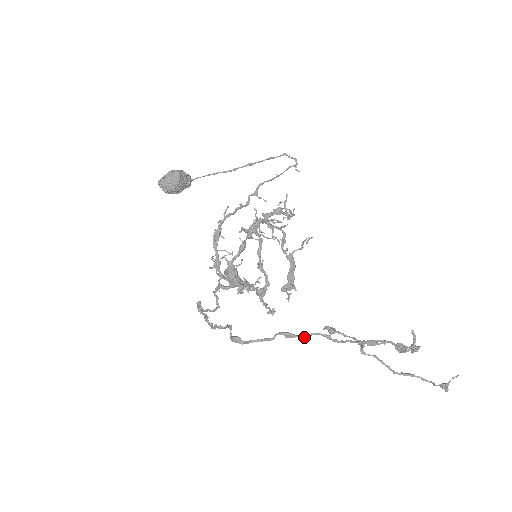
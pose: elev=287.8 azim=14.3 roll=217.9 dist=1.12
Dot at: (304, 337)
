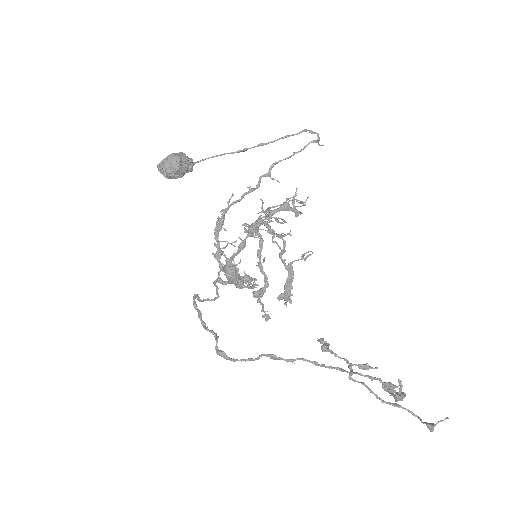
Dot at: (289, 361)
